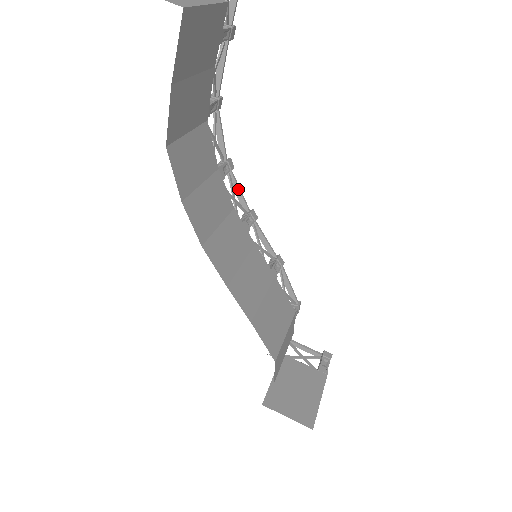
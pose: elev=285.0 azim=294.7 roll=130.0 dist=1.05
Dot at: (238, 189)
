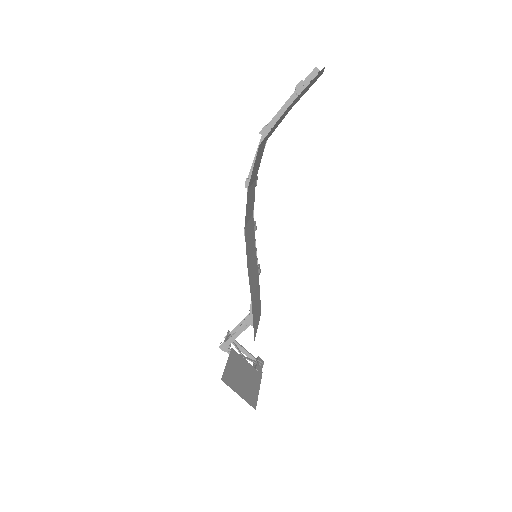
Dot at: occluded
